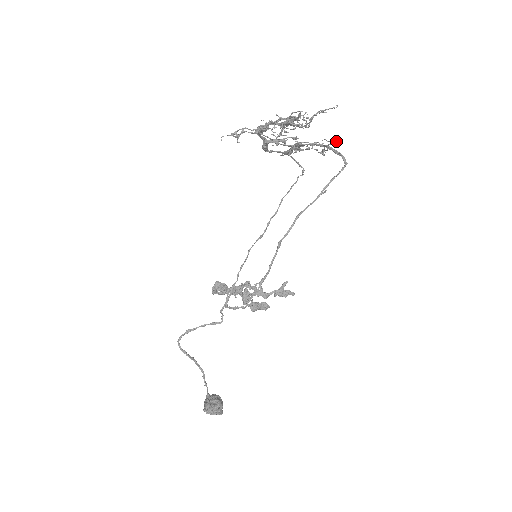
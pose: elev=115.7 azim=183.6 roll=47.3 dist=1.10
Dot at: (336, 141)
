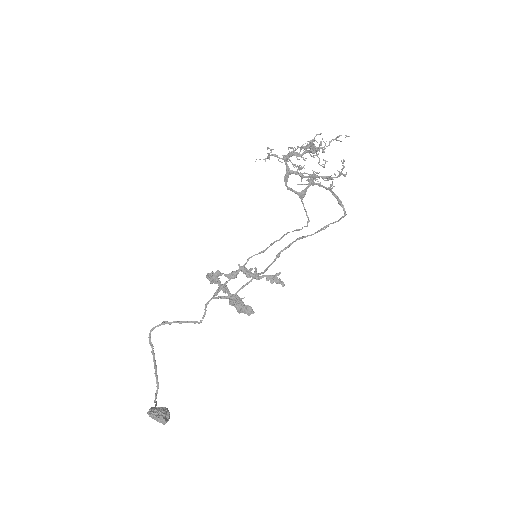
Dot at: occluded
